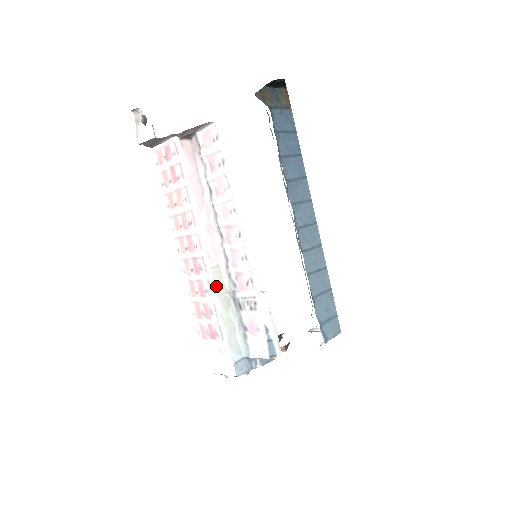
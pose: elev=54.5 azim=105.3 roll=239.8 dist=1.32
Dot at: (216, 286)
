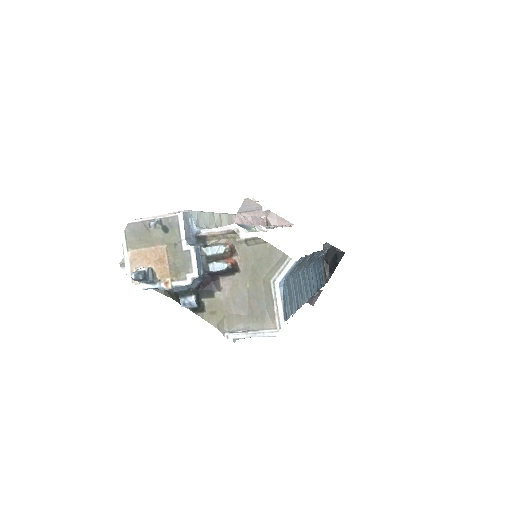
Dot at: (226, 215)
